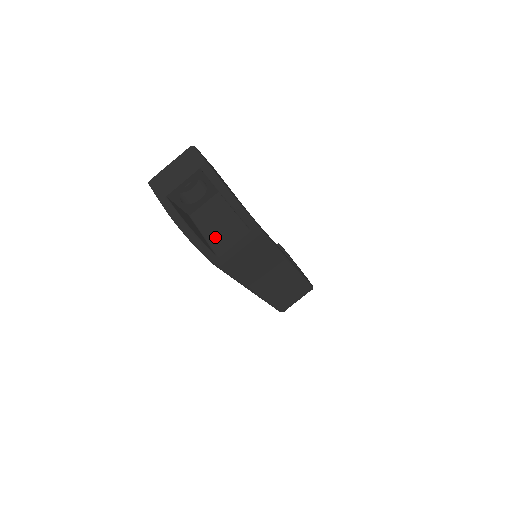
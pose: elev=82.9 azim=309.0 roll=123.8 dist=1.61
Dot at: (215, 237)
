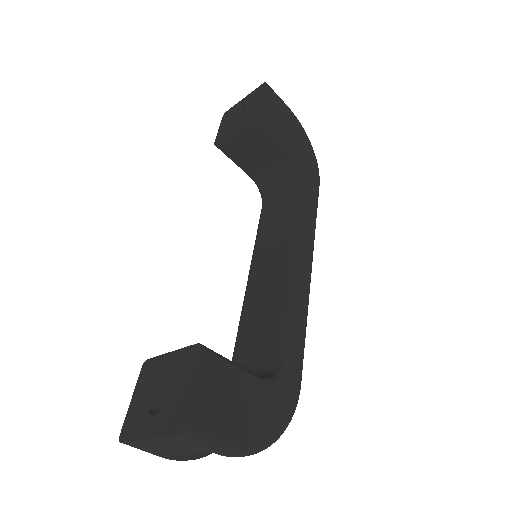
Dot at: occluded
